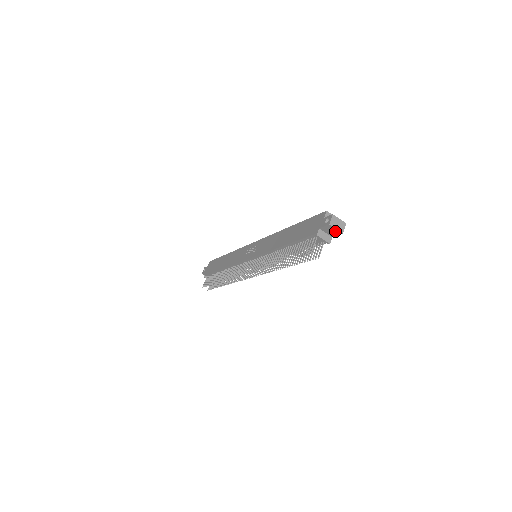
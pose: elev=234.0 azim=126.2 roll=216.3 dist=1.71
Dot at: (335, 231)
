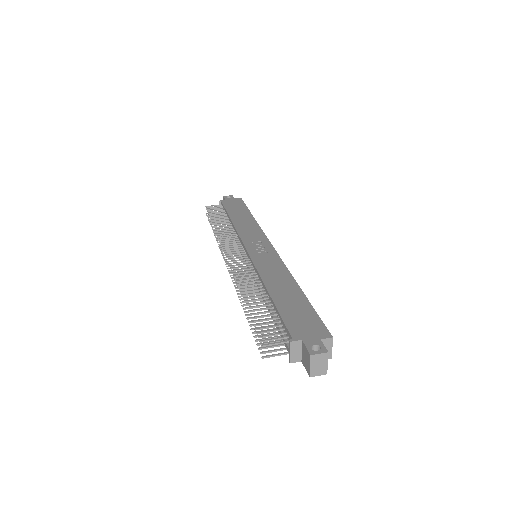
Dot at: (308, 365)
